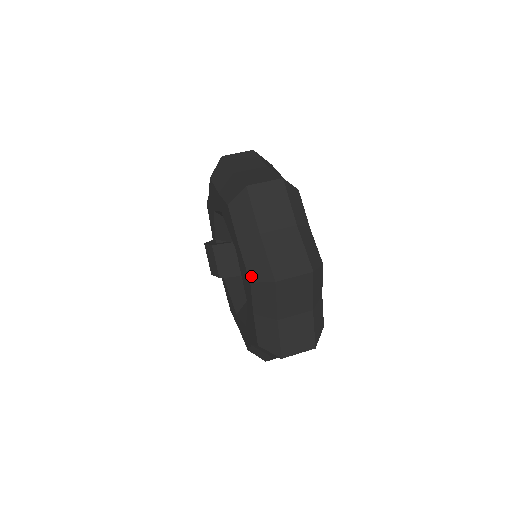
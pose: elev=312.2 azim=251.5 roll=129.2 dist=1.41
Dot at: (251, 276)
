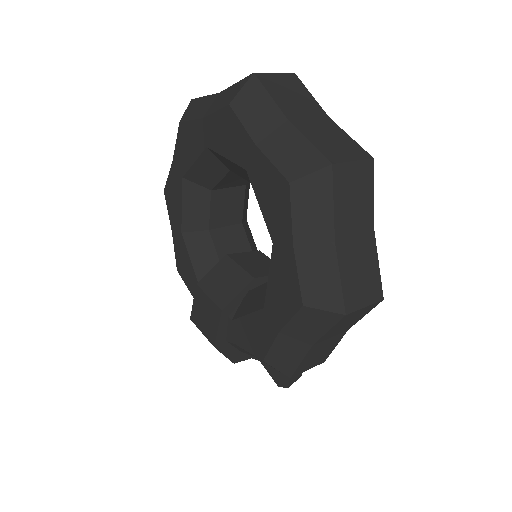
Dot at: (227, 103)
